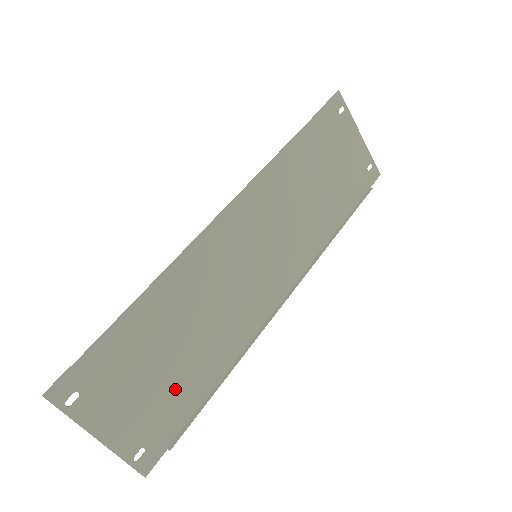
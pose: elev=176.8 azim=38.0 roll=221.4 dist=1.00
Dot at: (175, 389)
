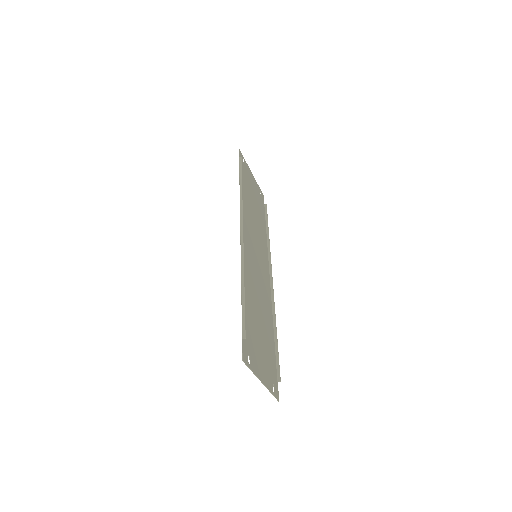
Dot at: (267, 344)
